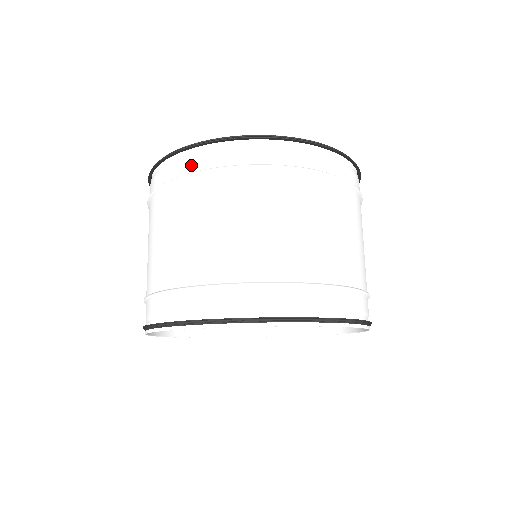
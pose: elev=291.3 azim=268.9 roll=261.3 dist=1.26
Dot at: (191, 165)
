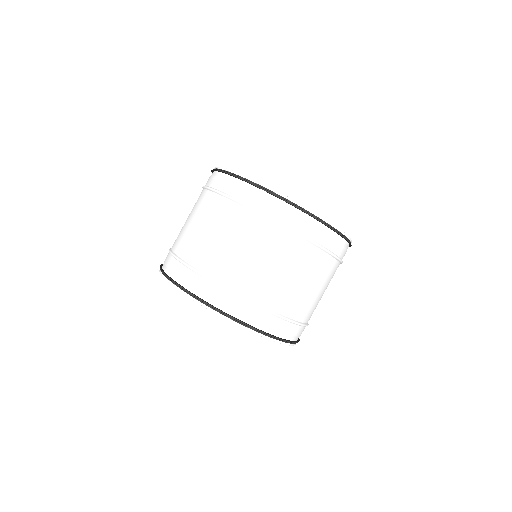
Dot at: (233, 191)
